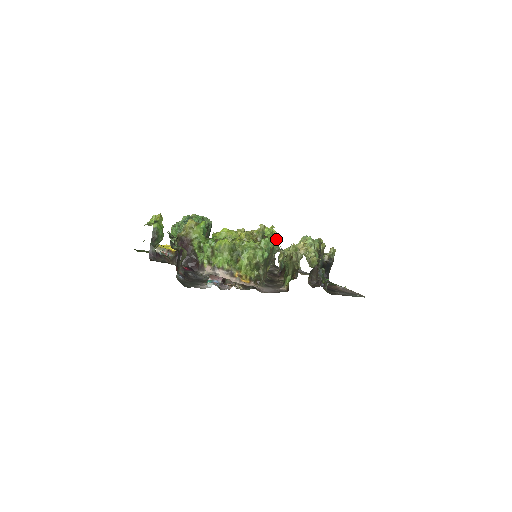
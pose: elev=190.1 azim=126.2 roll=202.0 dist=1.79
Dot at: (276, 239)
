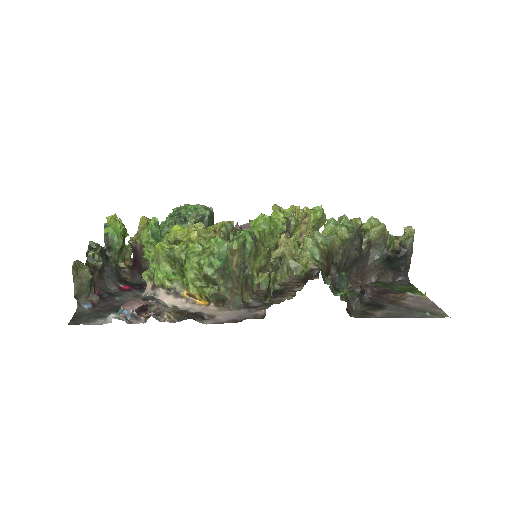
Dot at: (283, 227)
